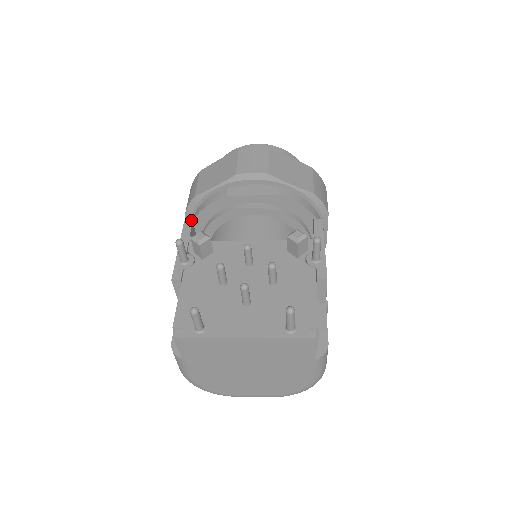
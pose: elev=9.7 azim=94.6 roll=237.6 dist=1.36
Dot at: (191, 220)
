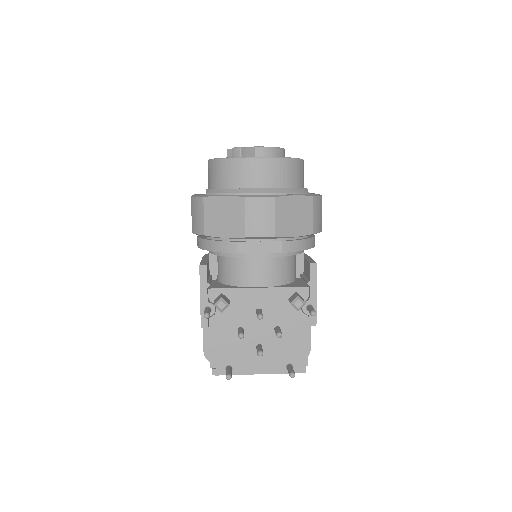
Dot at: occluded
